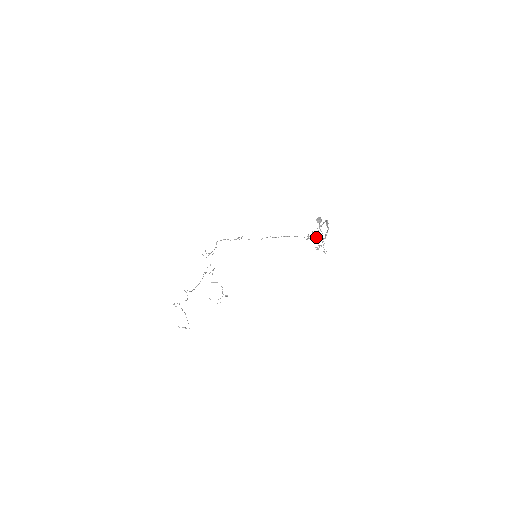
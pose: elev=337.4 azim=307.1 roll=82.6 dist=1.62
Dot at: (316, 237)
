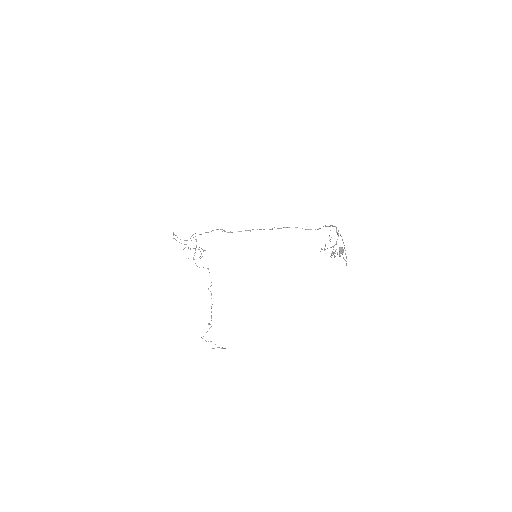
Dot at: occluded
